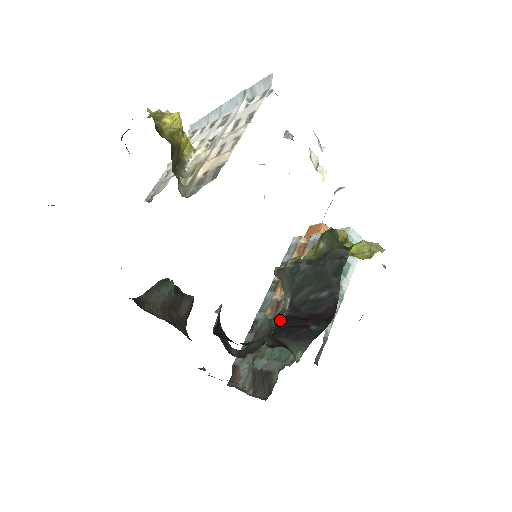
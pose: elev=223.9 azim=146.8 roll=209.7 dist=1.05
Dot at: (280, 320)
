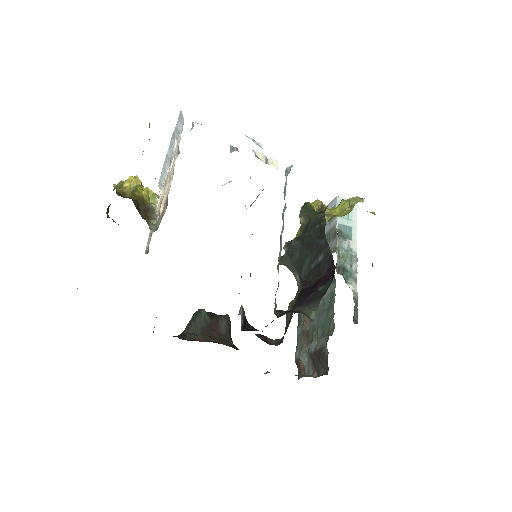
Dot at: (297, 297)
